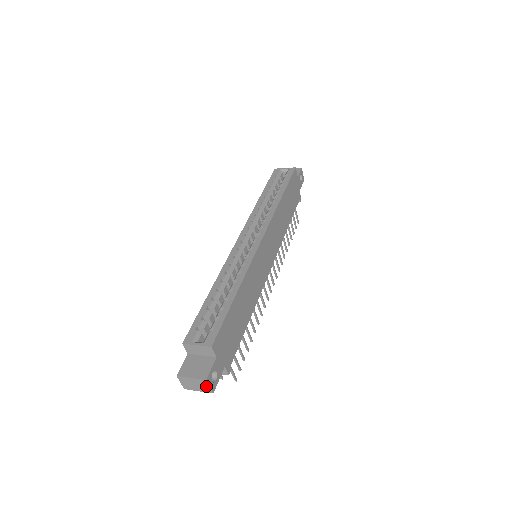
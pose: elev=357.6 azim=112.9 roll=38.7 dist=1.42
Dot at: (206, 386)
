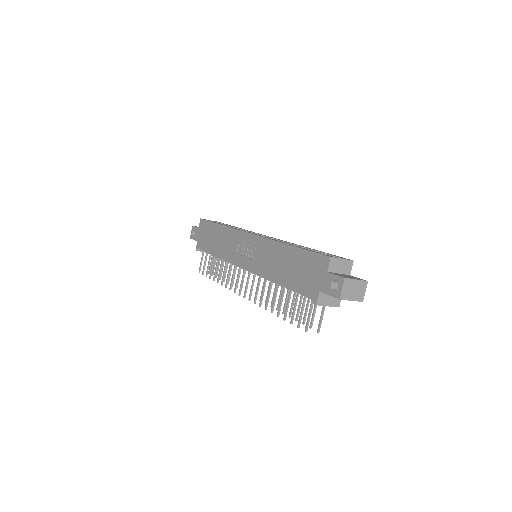
Dot at: (363, 291)
